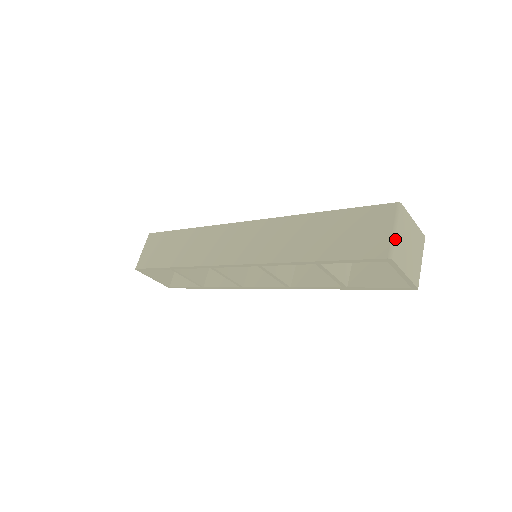
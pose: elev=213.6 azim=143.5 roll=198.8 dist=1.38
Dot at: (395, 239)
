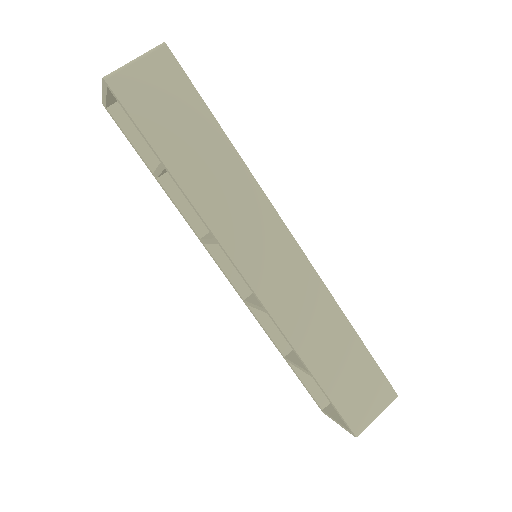
Dot at: occluded
